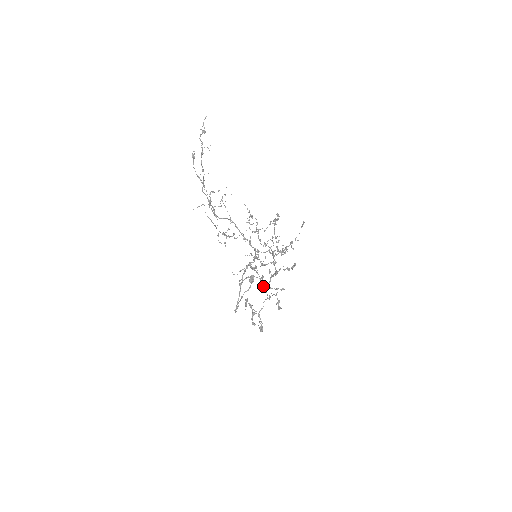
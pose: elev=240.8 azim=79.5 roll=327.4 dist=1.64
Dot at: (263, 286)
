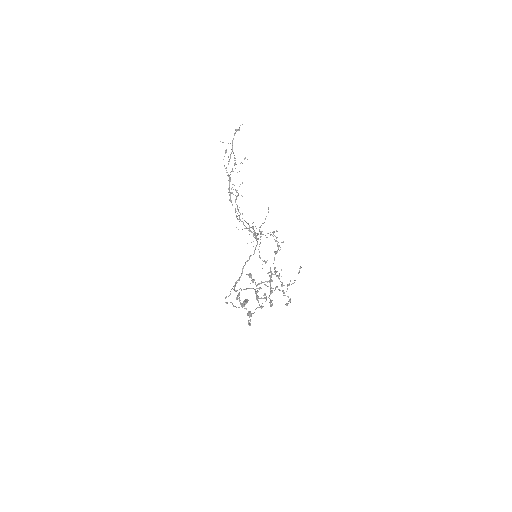
Dot at: (257, 298)
